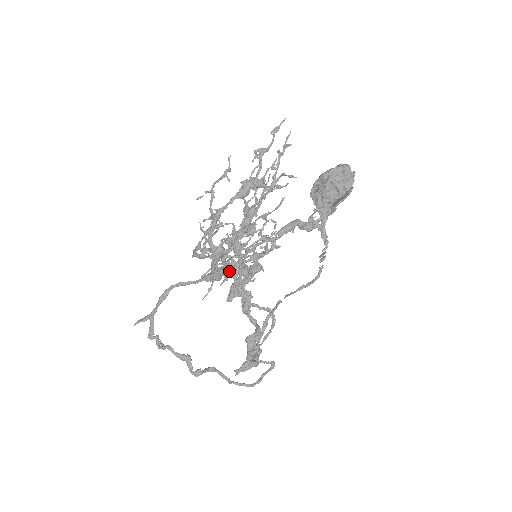
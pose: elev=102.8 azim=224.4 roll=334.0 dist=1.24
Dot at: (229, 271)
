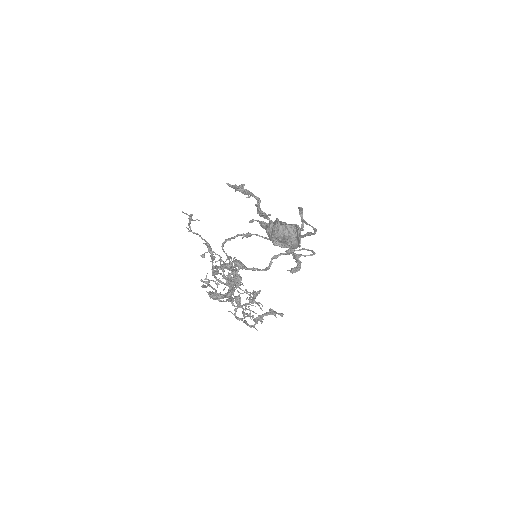
Dot at: occluded
